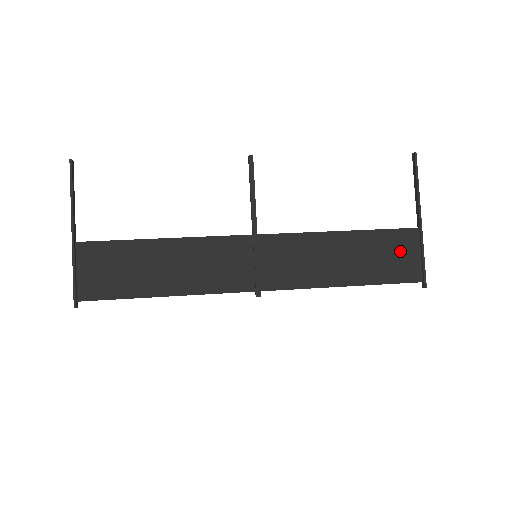
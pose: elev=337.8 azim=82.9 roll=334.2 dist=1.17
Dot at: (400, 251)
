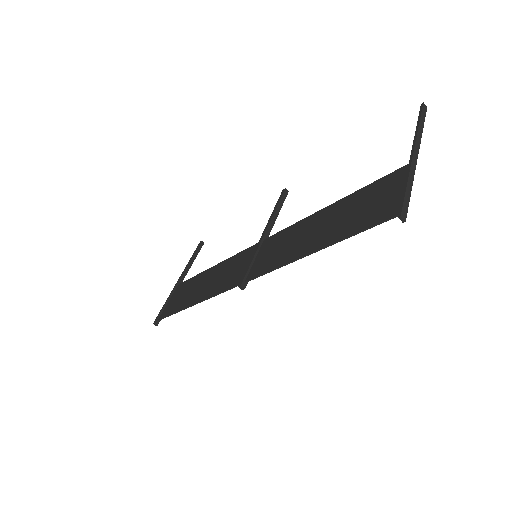
Dot at: (381, 195)
